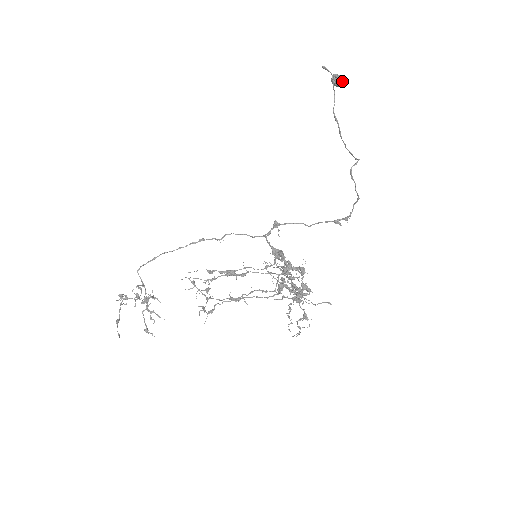
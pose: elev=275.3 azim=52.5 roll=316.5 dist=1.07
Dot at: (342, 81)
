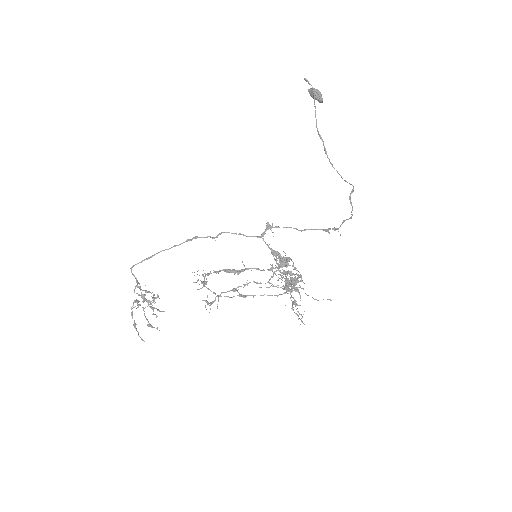
Dot at: (322, 98)
